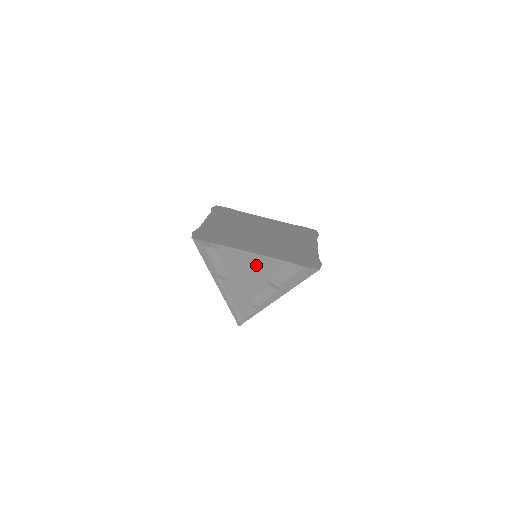
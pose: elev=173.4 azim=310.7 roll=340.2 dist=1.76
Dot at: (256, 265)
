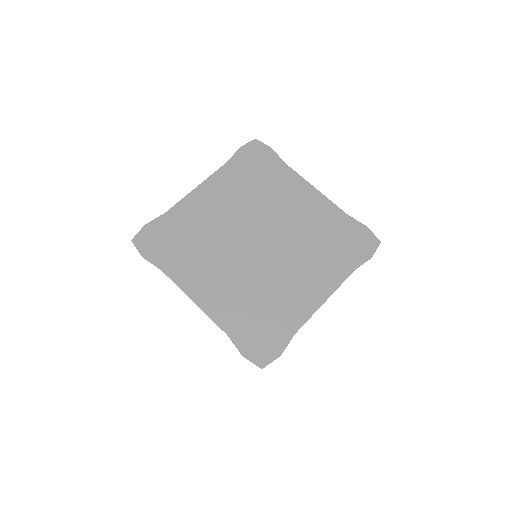
Dot at: occluded
